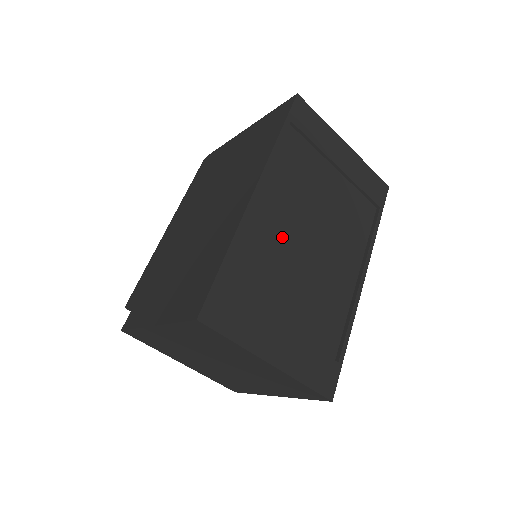
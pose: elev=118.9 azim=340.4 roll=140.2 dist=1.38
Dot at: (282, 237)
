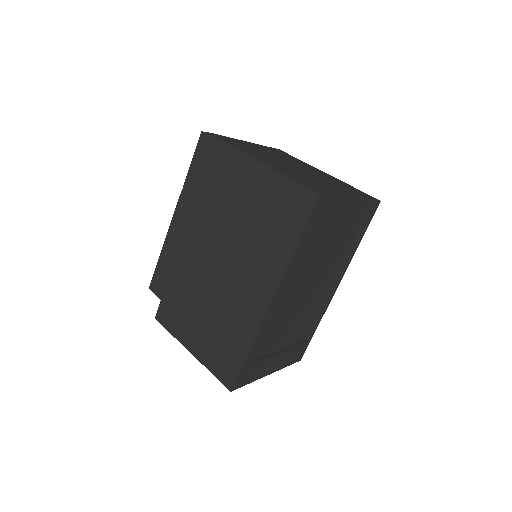
Dot at: (286, 307)
